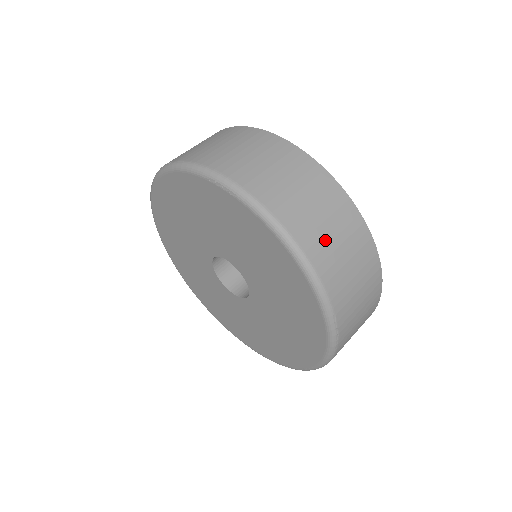
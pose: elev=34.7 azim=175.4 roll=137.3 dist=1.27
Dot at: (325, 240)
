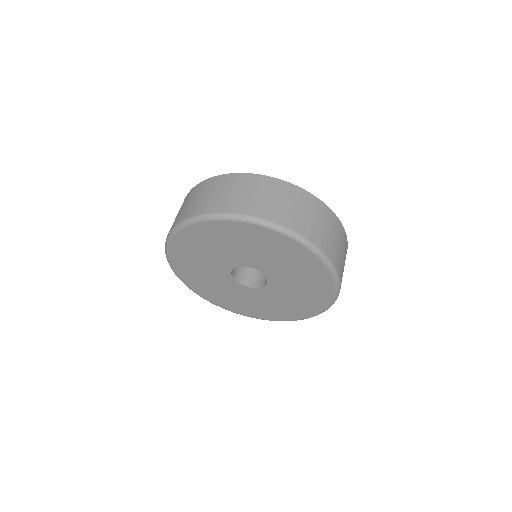
Dot at: occluded
